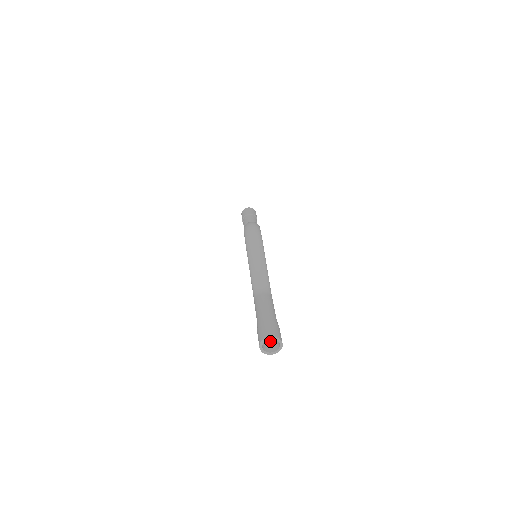
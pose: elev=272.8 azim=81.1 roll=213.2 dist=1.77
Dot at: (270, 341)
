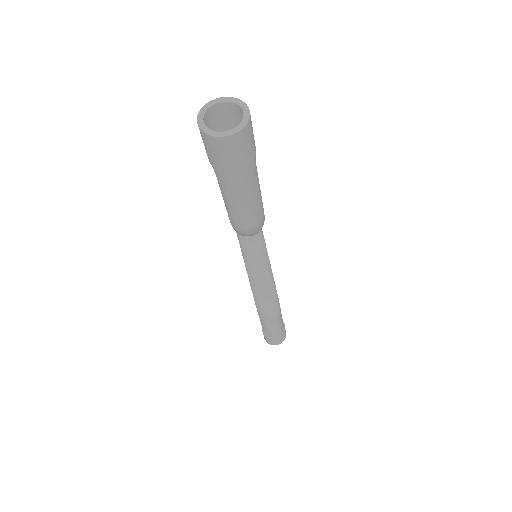
Dot at: (233, 156)
